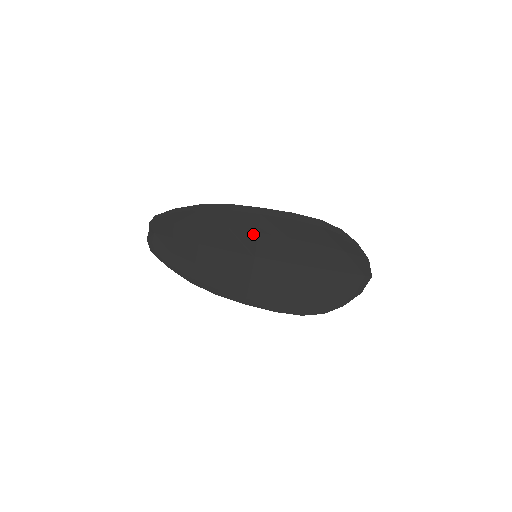
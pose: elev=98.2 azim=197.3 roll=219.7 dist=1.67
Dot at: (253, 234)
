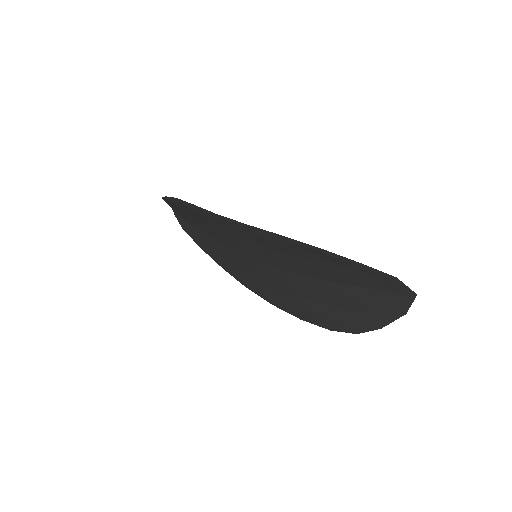
Dot at: (234, 238)
